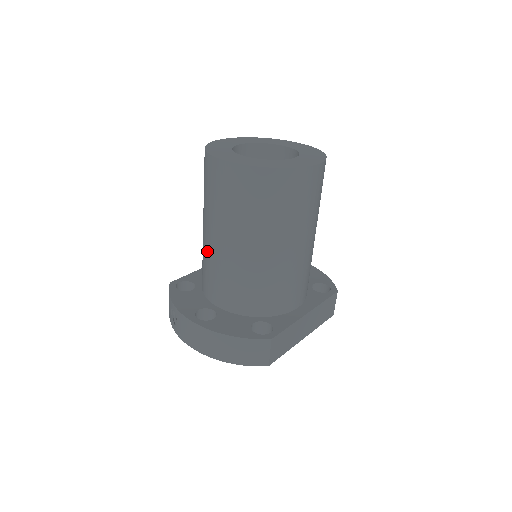
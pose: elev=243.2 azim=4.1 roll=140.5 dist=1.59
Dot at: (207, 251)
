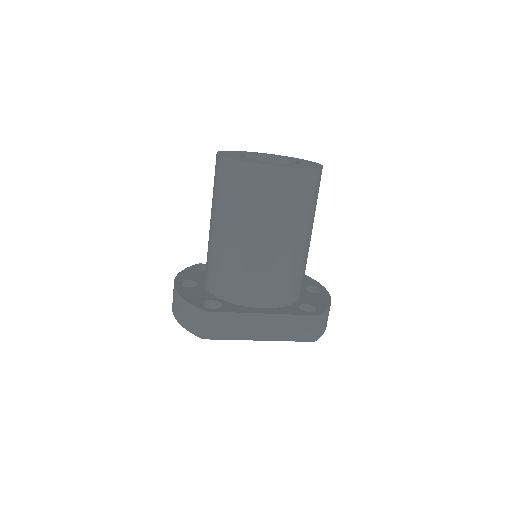
Dot at: occluded
